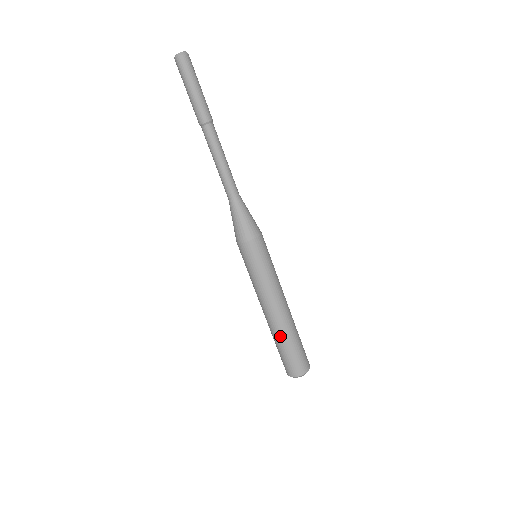
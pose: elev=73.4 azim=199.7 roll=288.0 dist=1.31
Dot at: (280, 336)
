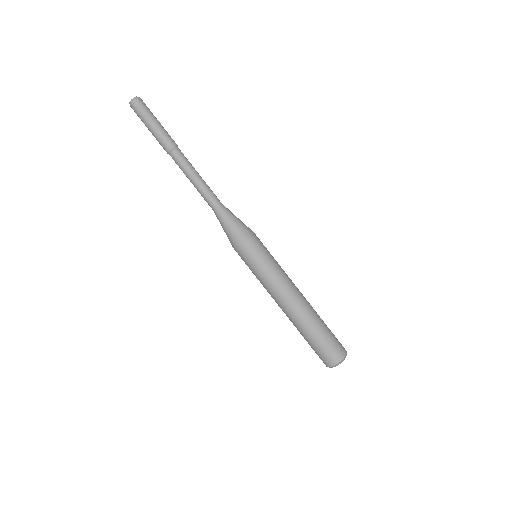
Dot at: (308, 324)
